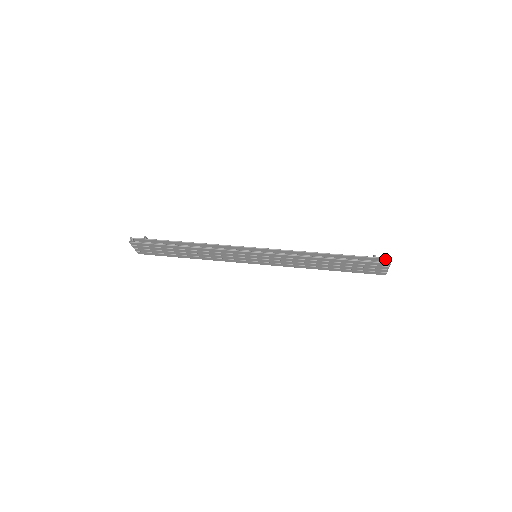
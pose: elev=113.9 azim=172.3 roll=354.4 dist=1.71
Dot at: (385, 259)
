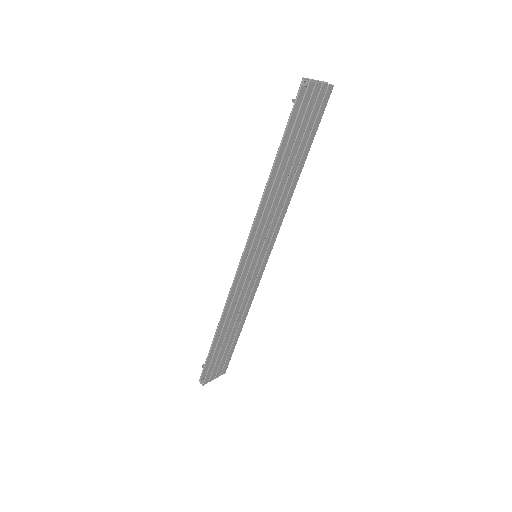
Dot at: (302, 87)
